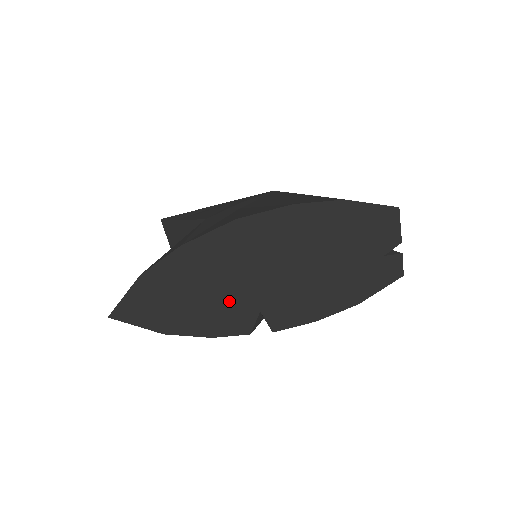
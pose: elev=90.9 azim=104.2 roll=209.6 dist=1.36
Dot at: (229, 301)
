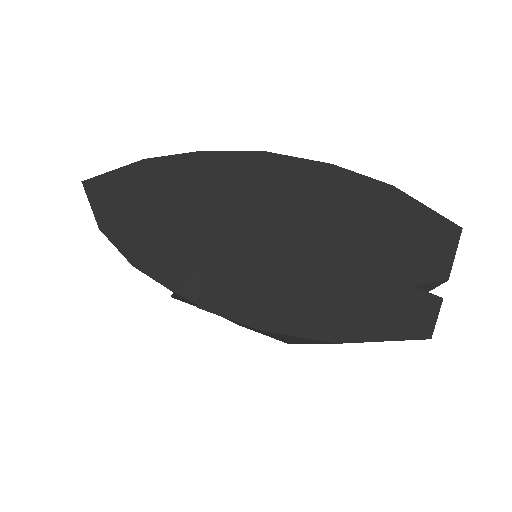
Dot at: (189, 231)
